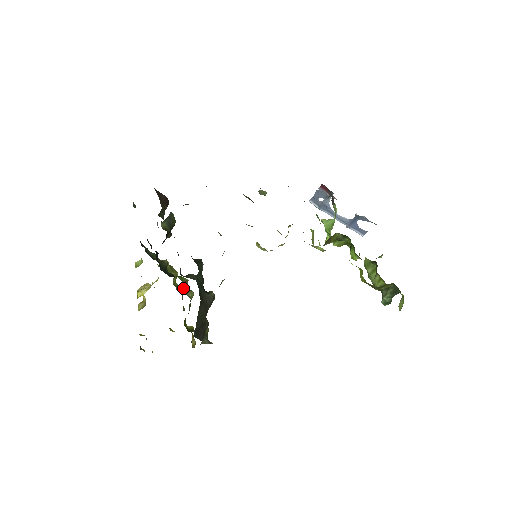
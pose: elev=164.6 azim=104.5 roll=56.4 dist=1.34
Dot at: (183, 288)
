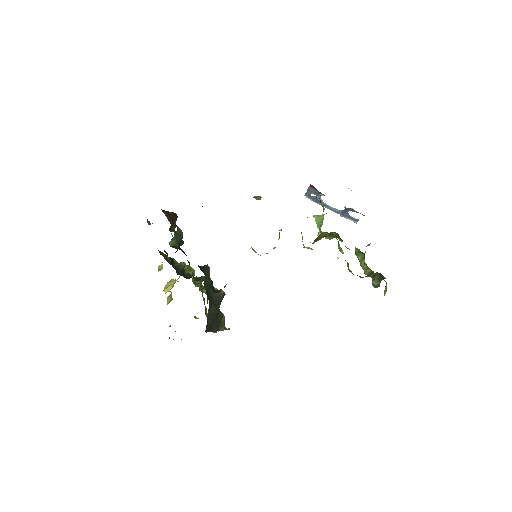
Dot at: (199, 286)
